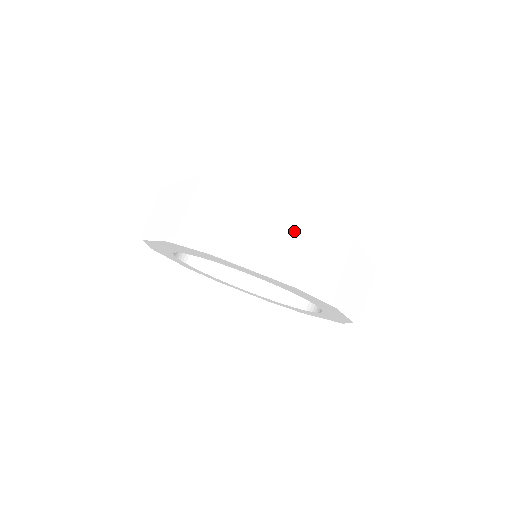
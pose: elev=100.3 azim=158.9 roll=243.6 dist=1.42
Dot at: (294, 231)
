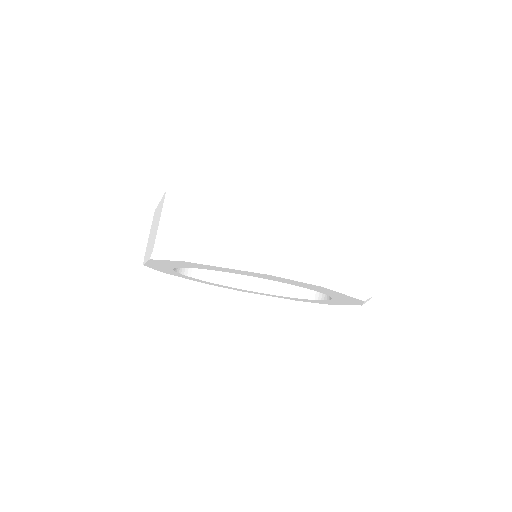
Dot at: (259, 219)
